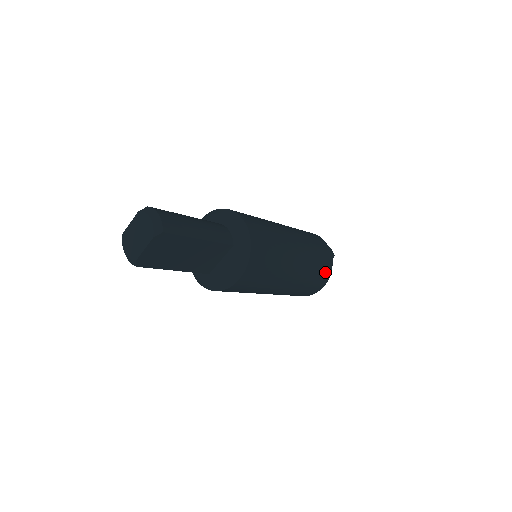
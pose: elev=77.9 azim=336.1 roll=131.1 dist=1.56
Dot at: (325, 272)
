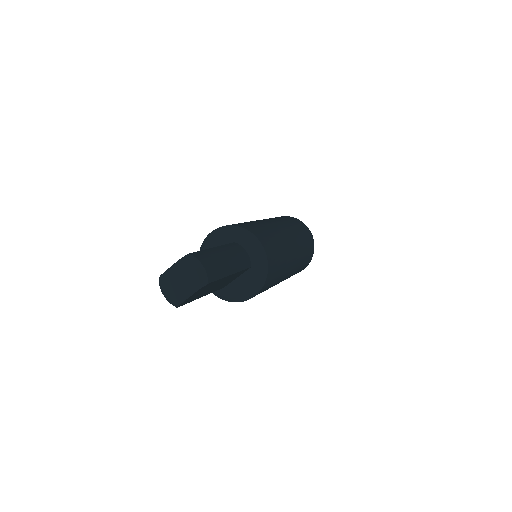
Dot at: (309, 260)
